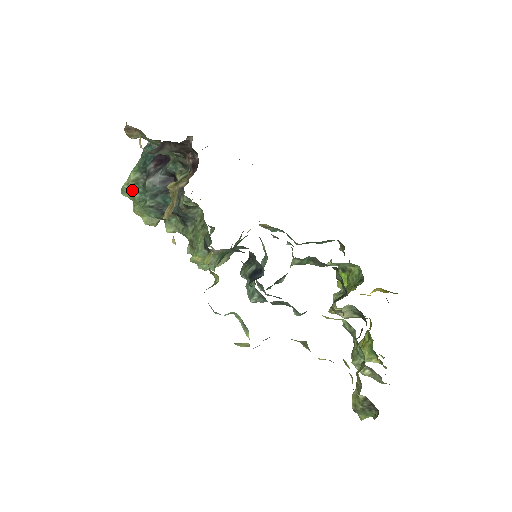
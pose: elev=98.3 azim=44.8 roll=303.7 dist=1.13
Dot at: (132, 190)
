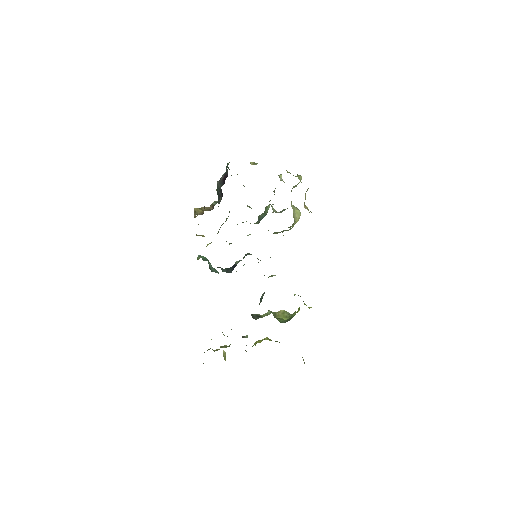
Dot at: occluded
